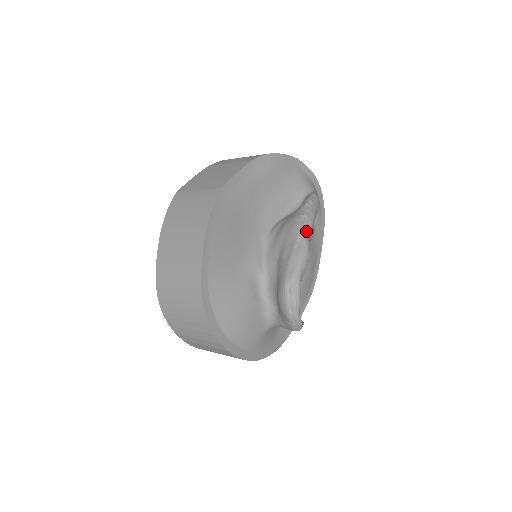
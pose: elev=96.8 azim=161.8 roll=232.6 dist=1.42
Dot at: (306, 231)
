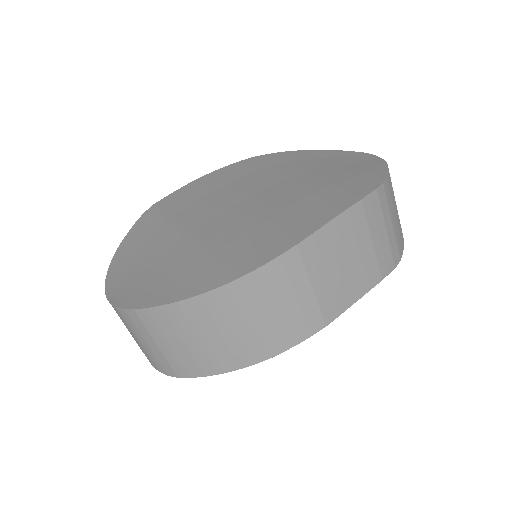
Dot at: occluded
